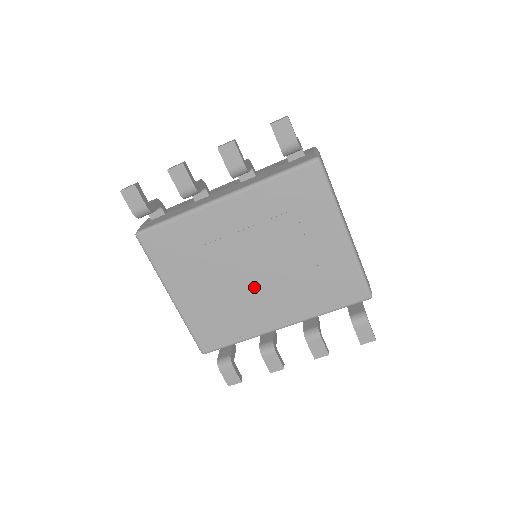
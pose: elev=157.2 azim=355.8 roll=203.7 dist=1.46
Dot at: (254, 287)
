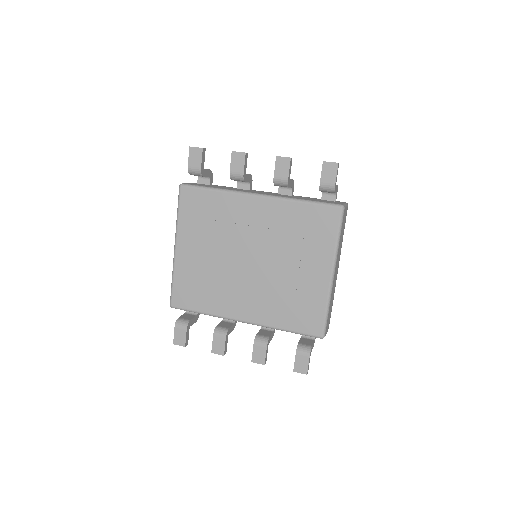
Dot at: (240, 276)
